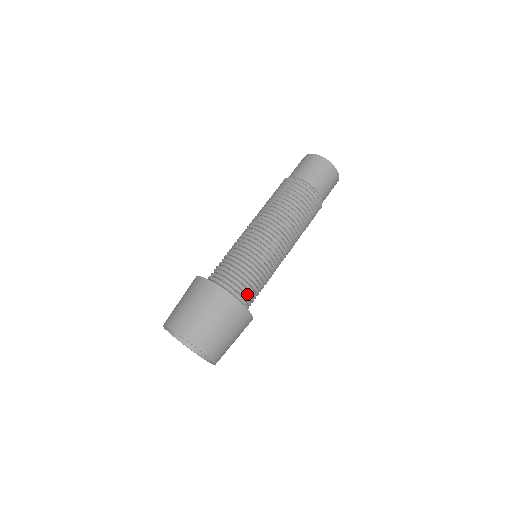
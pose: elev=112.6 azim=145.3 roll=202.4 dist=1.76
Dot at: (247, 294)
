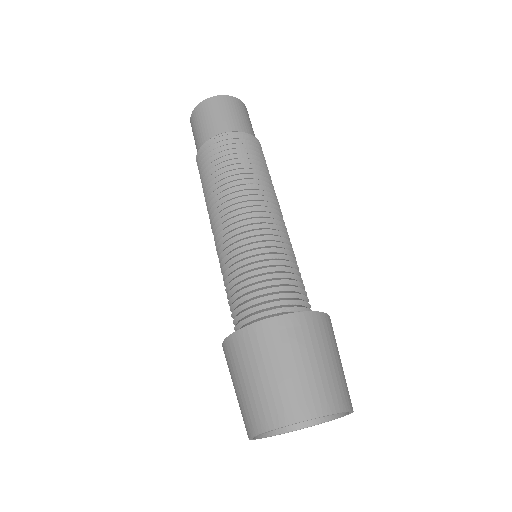
Dot at: occluded
